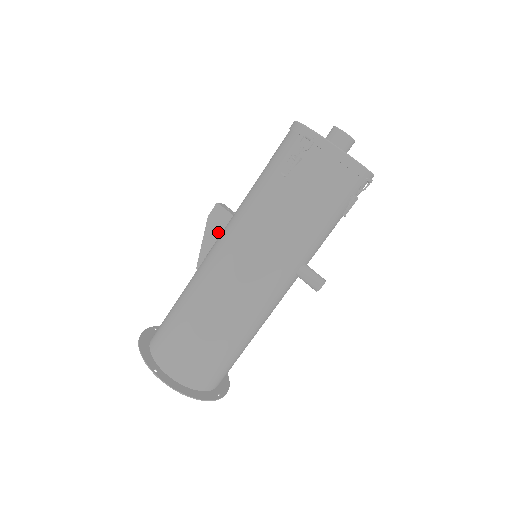
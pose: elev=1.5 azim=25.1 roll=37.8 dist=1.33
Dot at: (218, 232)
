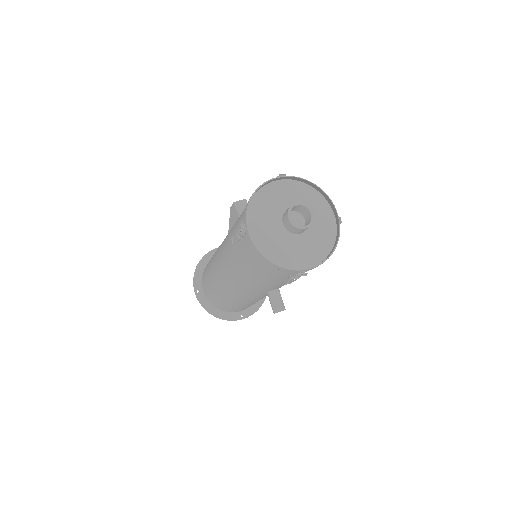
Dot at: occluded
